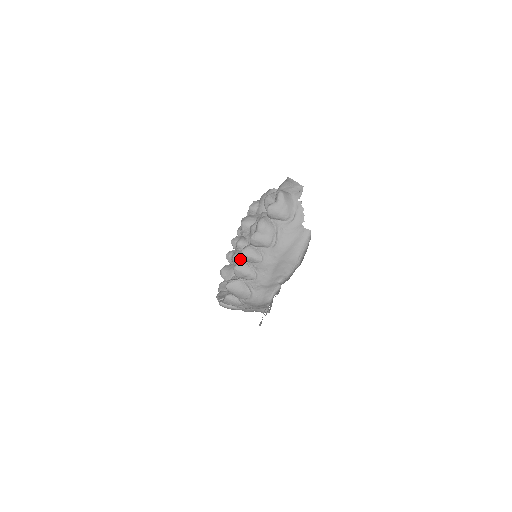
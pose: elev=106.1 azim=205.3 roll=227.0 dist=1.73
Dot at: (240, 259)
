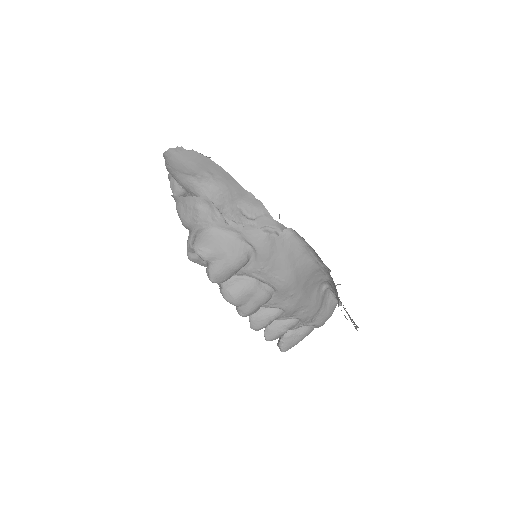
Dot at: occluded
